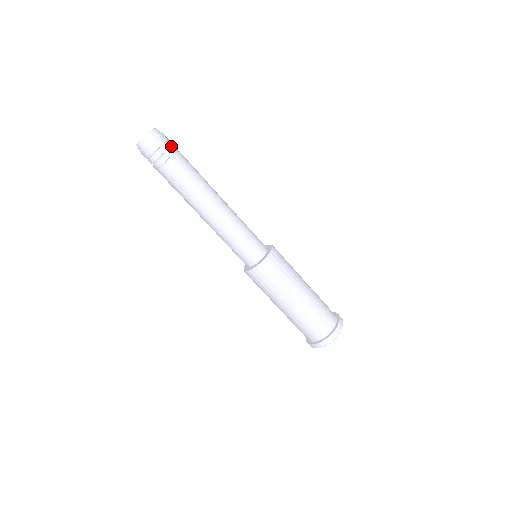
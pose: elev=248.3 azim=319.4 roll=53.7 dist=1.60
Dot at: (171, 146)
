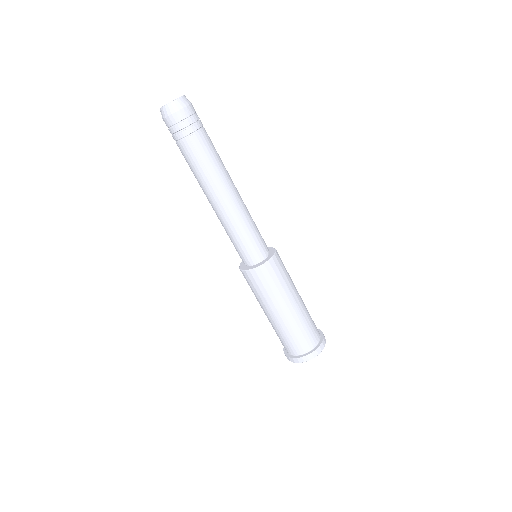
Dot at: (199, 118)
